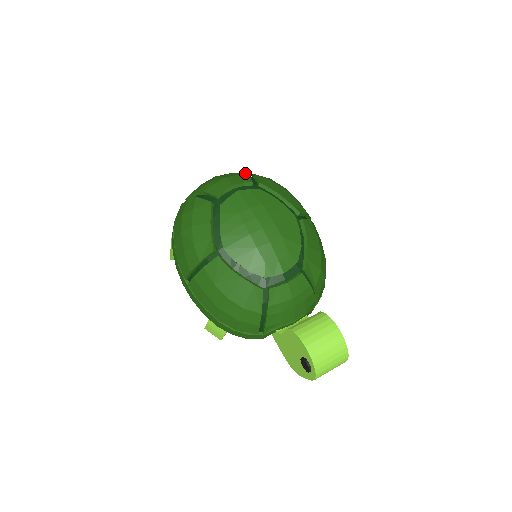
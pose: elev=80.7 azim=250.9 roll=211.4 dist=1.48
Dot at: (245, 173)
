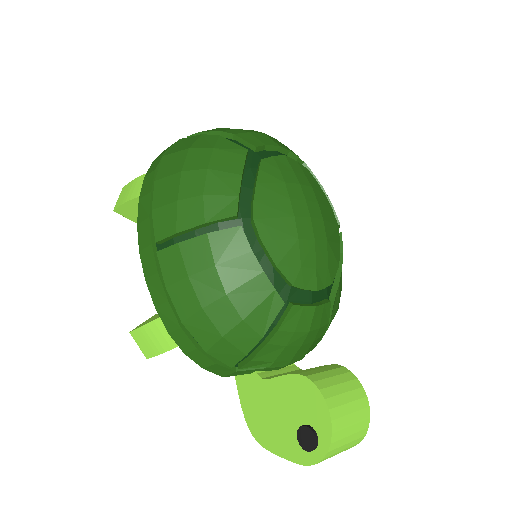
Dot at: occluded
